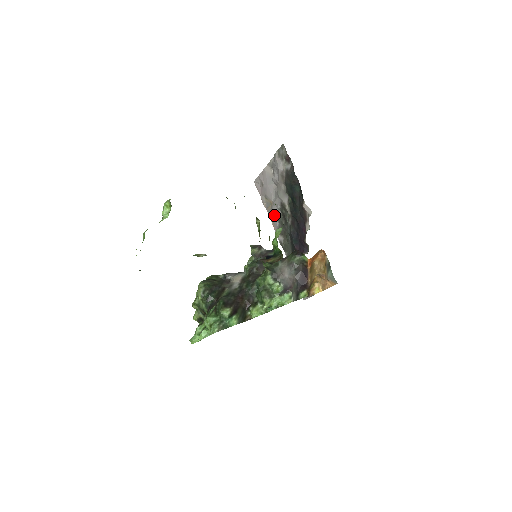
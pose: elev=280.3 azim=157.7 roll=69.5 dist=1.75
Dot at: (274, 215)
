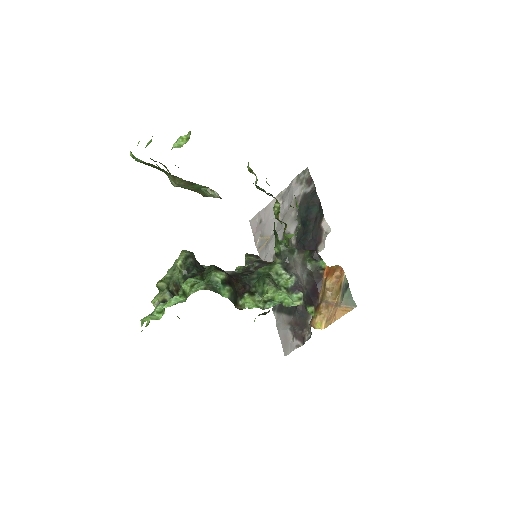
Dot at: (268, 252)
